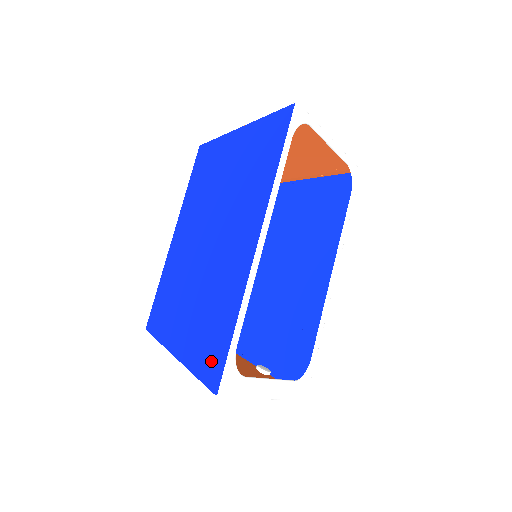
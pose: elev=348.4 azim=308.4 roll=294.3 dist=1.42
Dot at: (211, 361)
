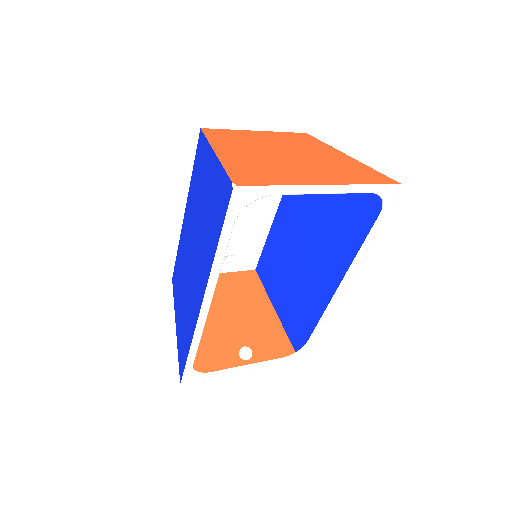
Dot at: (181, 359)
